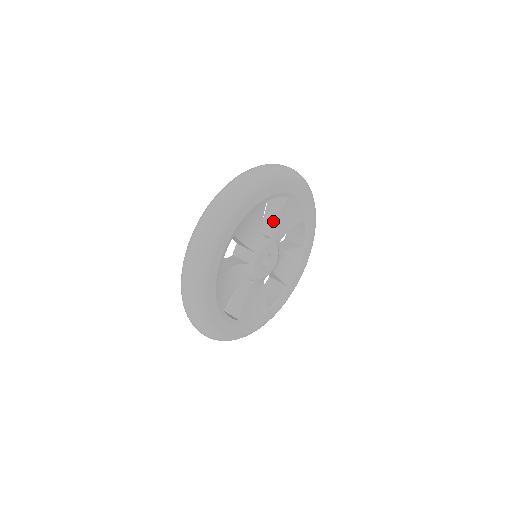
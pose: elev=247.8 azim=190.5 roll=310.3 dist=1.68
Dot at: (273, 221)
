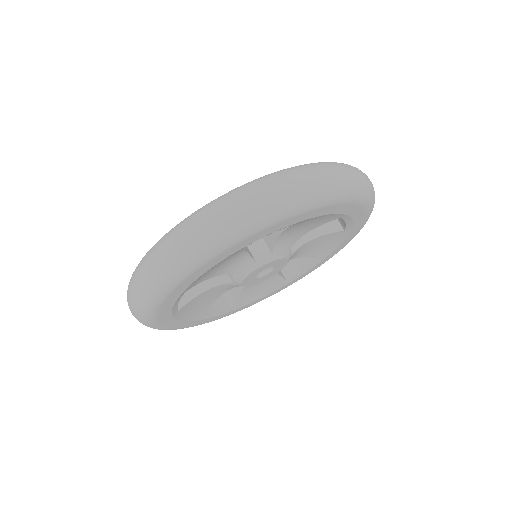
Dot at: (307, 237)
